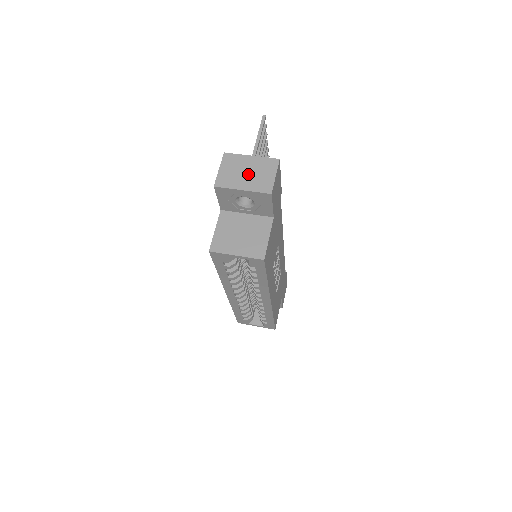
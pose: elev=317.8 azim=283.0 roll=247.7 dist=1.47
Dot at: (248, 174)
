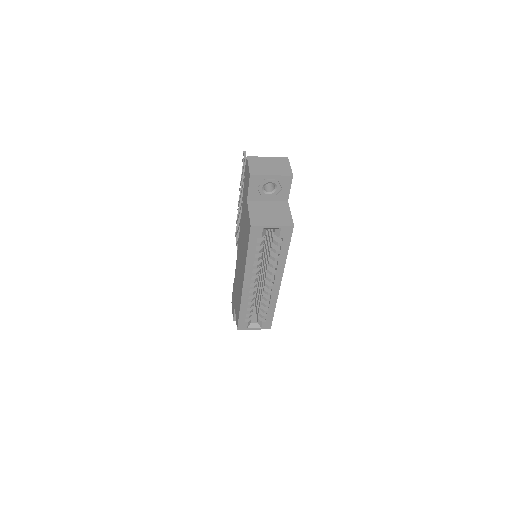
Dot at: (271, 166)
